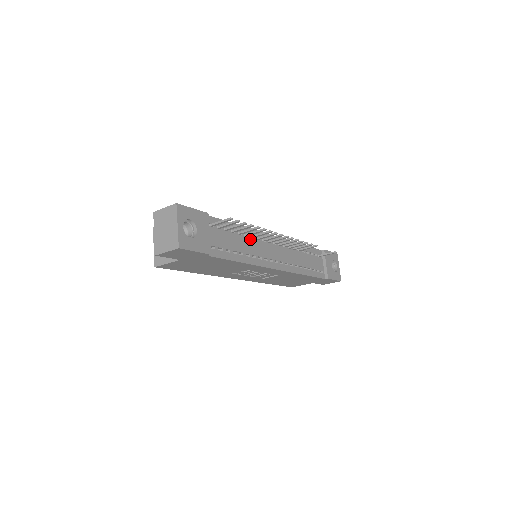
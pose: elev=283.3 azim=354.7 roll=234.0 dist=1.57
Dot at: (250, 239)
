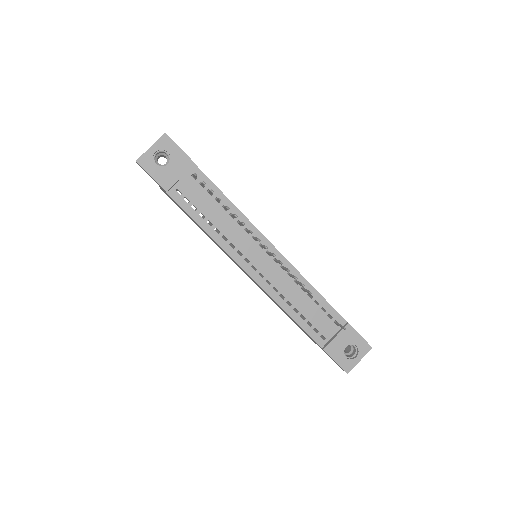
Dot at: (235, 223)
